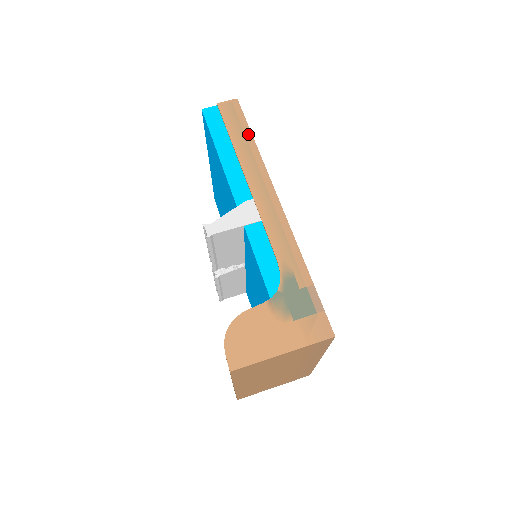
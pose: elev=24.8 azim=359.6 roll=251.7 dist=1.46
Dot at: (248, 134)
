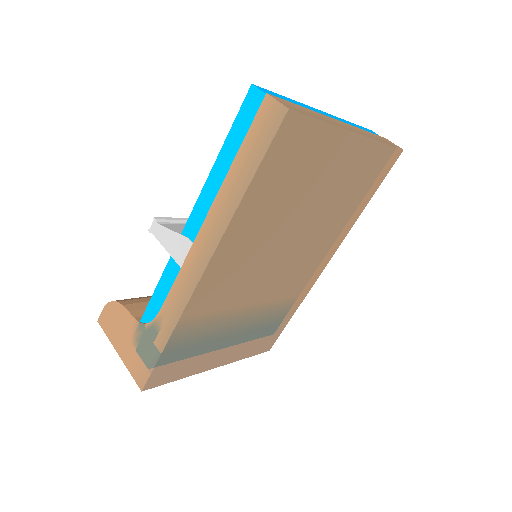
Dot at: (250, 173)
